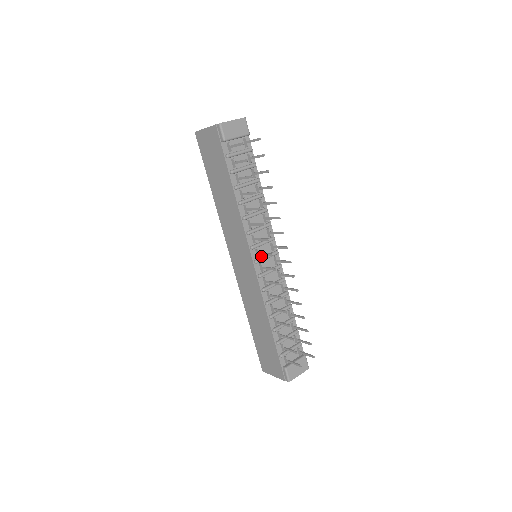
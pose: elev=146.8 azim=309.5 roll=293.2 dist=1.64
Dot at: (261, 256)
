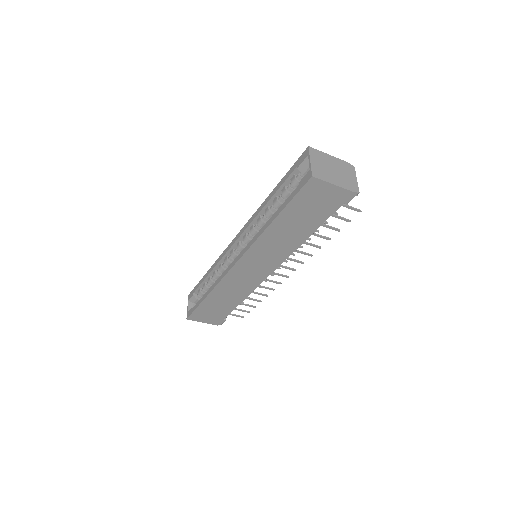
Dot at: occluded
